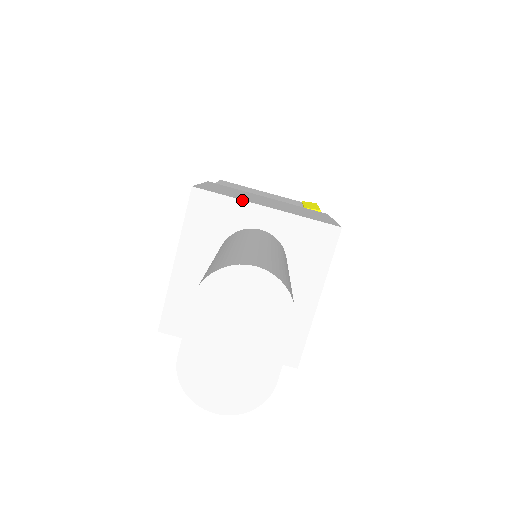
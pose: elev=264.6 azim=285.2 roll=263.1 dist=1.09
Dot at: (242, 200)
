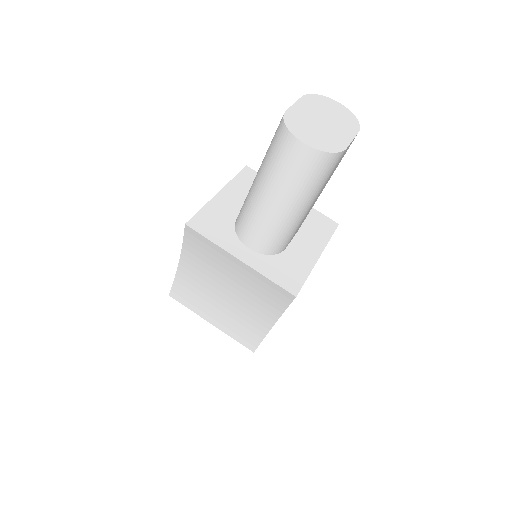
Dot at: occluded
